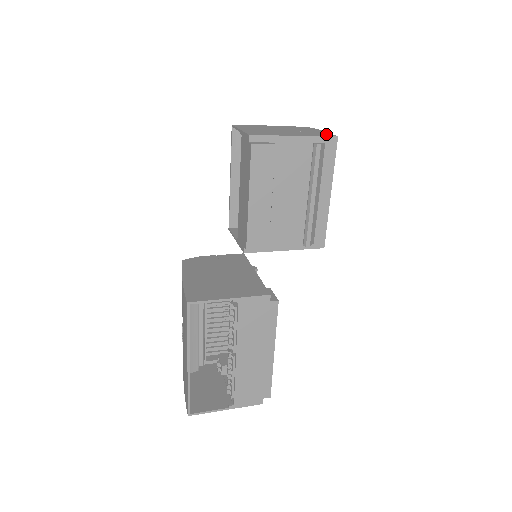
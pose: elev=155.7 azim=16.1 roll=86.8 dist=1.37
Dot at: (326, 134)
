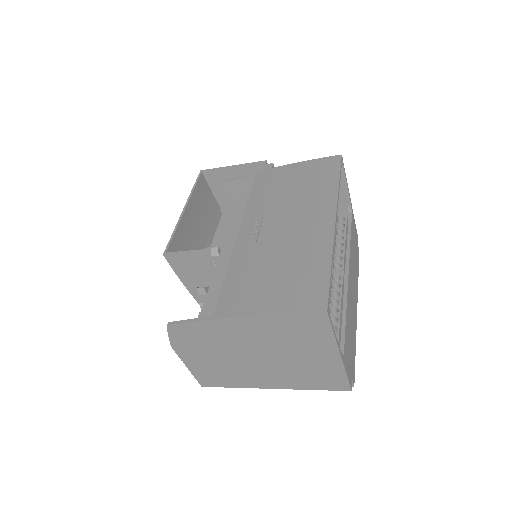
Dot at: occluded
